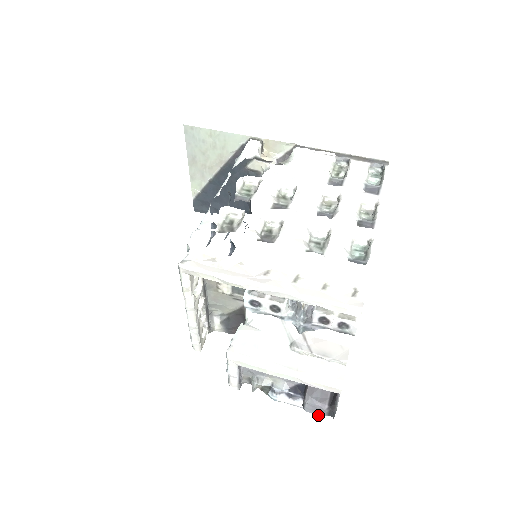
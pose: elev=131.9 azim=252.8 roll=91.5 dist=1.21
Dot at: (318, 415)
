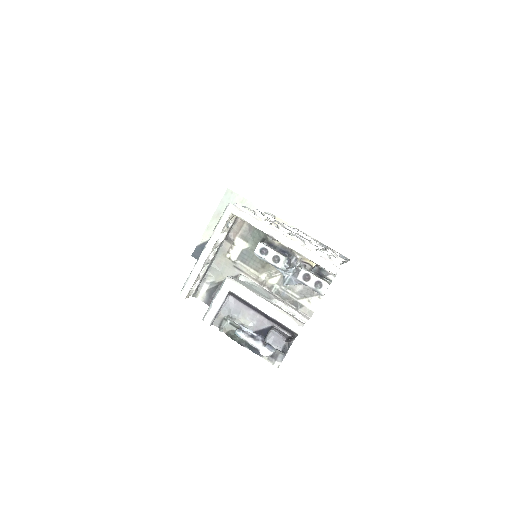
Dot at: (274, 347)
